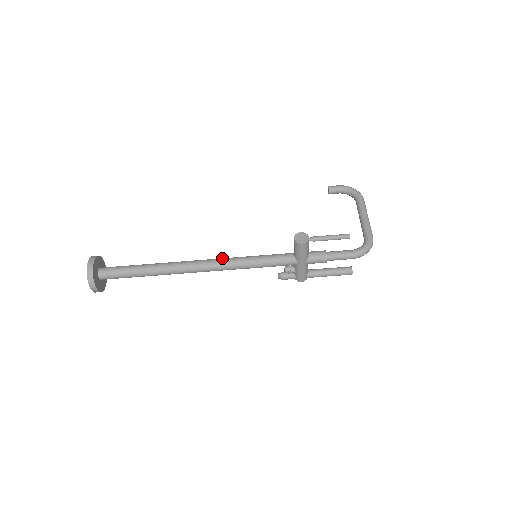
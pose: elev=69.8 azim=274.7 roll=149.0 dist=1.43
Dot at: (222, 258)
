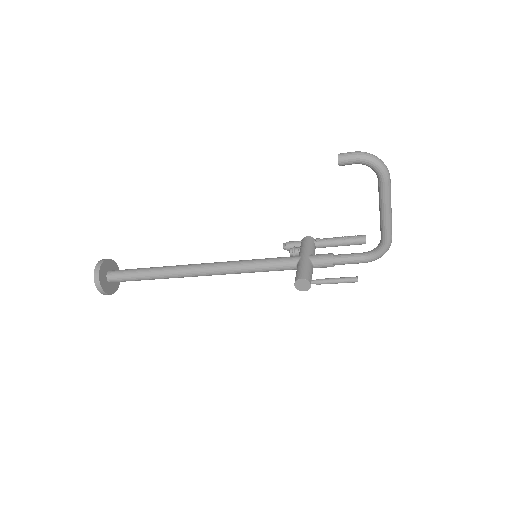
Dot at: (221, 268)
